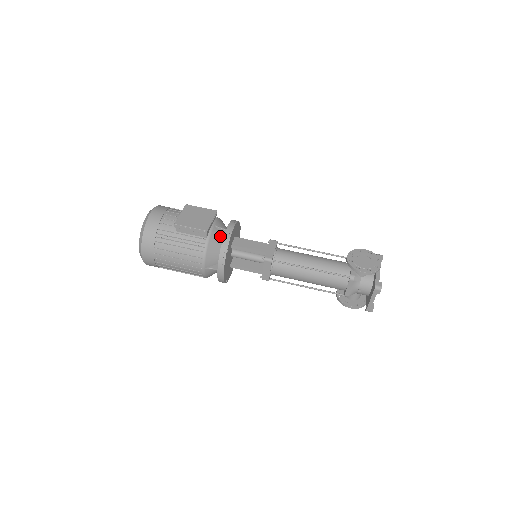
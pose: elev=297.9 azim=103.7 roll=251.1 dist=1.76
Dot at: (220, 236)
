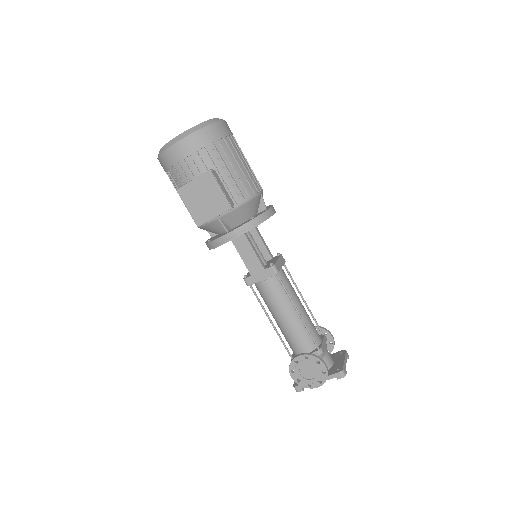
Dot at: (221, 228)
